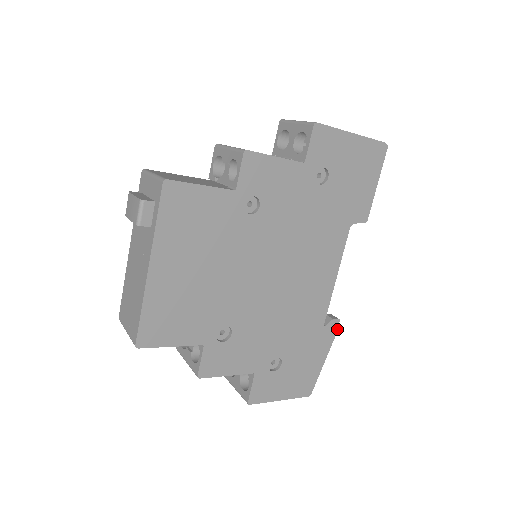
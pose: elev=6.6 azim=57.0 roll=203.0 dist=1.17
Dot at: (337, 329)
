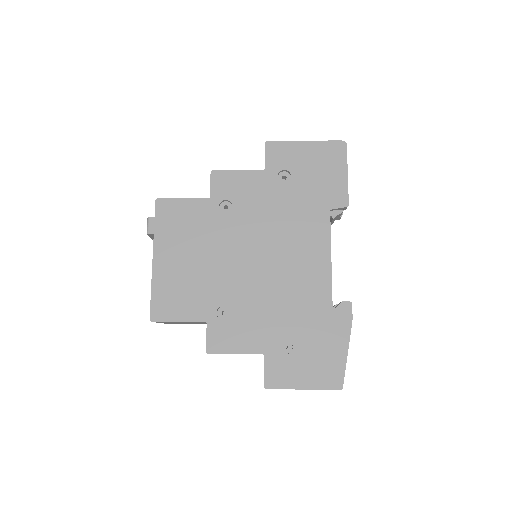
Dot at: occluded
